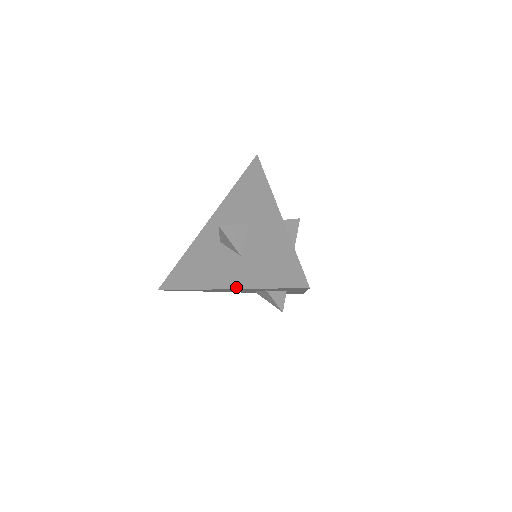
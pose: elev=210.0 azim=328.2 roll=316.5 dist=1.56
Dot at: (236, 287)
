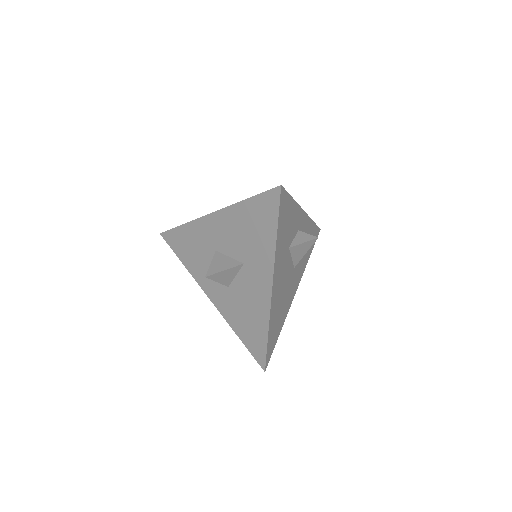
Dot at: (217, 308)
